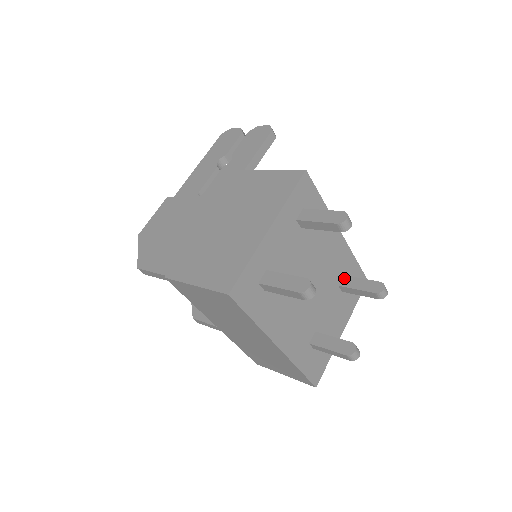
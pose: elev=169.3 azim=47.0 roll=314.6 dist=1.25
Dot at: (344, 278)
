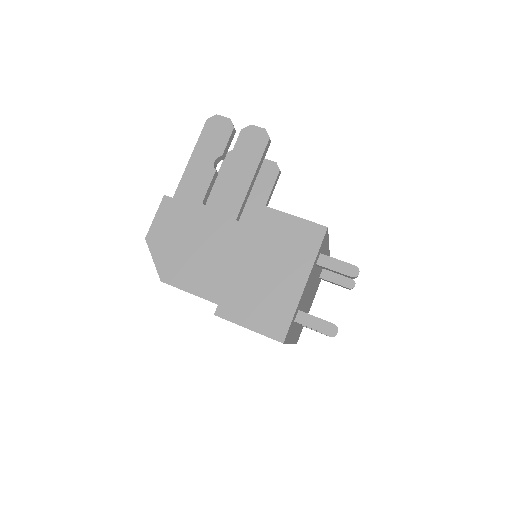
Dot at: (323, 271)
